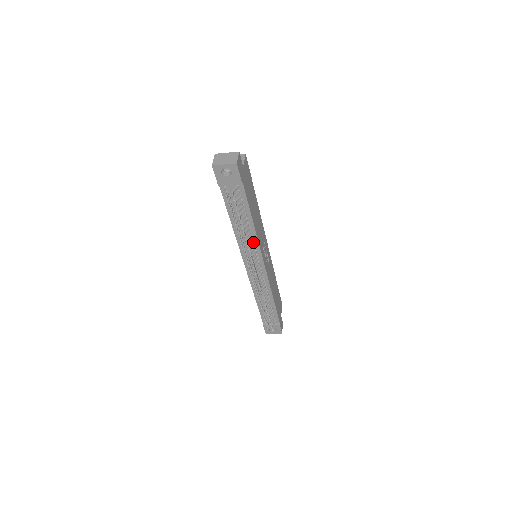
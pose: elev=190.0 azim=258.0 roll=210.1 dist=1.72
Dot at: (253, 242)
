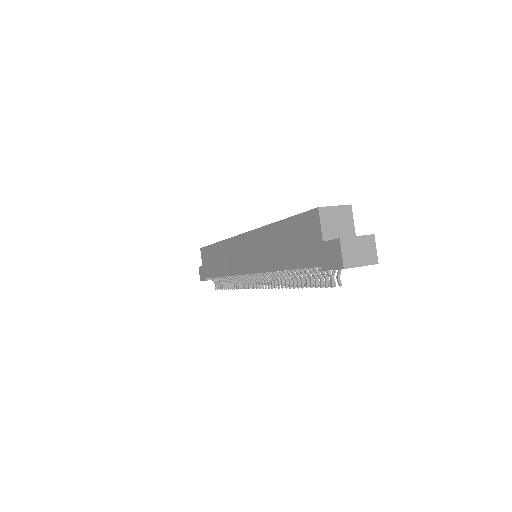
Dot at: occluded
